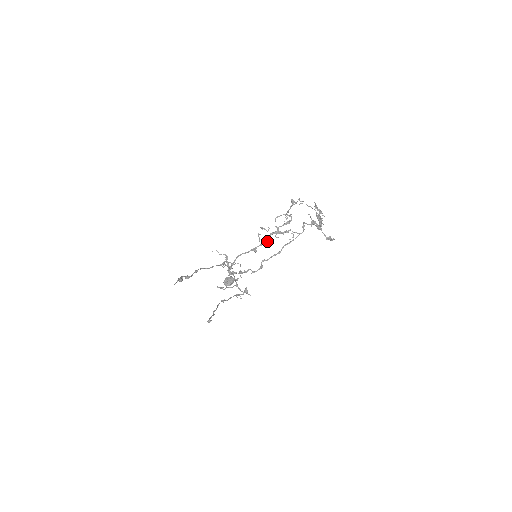
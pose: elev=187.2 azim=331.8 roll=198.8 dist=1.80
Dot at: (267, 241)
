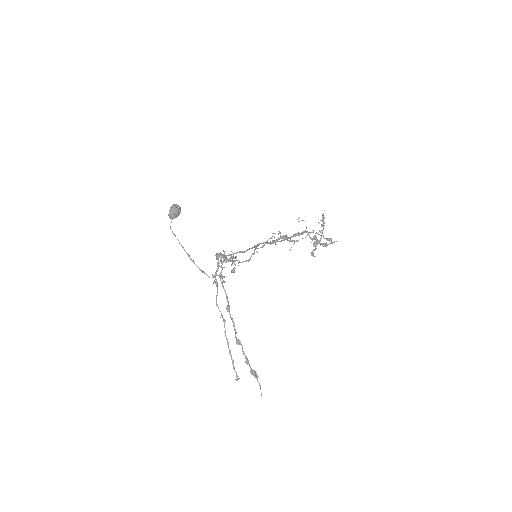
Dot at: occluded
